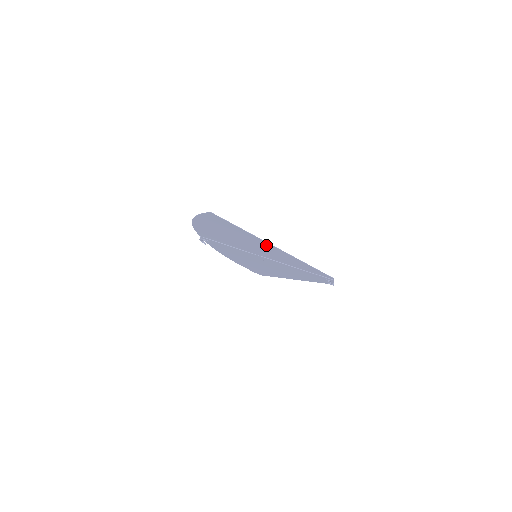
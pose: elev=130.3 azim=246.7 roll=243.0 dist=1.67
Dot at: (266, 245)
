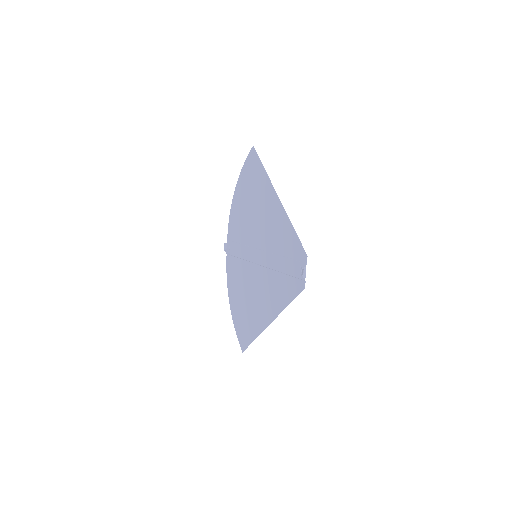
Dot at: (271, 199)
